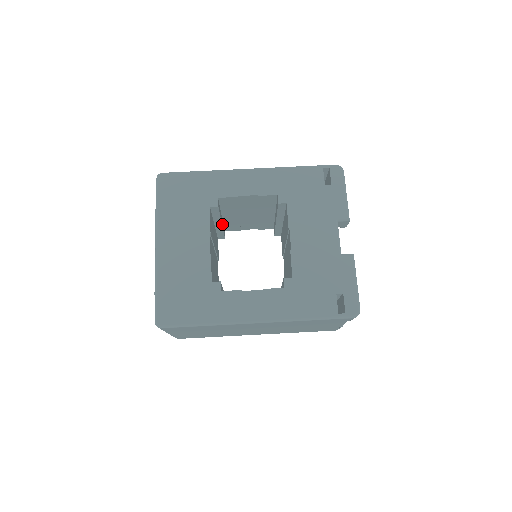
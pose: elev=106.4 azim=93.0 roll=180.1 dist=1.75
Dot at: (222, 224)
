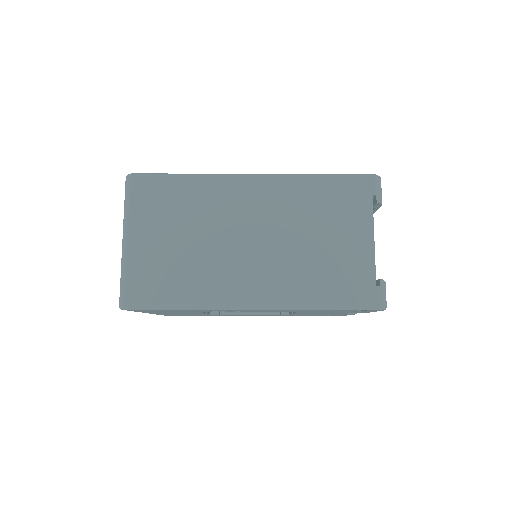
Dot at: occluded
